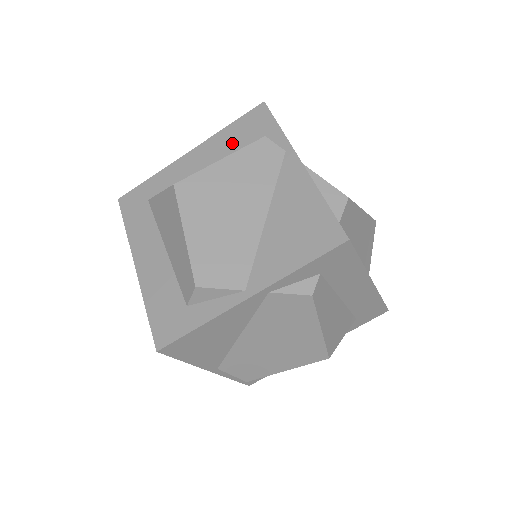
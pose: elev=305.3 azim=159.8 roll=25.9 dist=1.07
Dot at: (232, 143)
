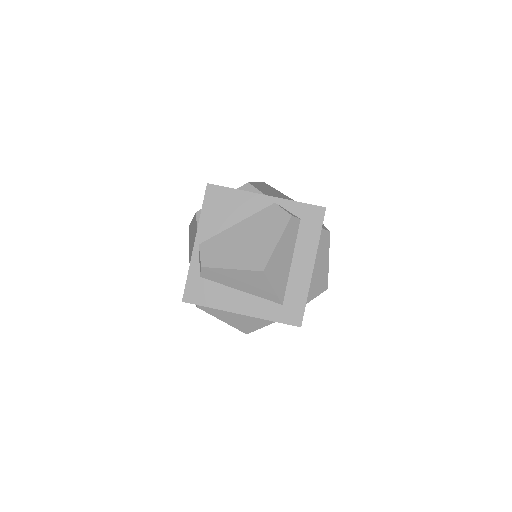
Dot at: occluded
